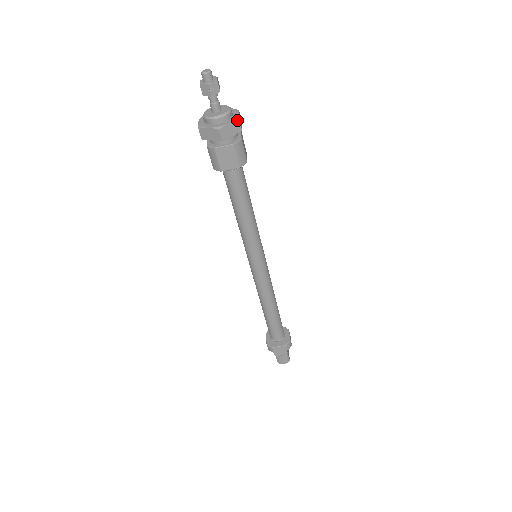
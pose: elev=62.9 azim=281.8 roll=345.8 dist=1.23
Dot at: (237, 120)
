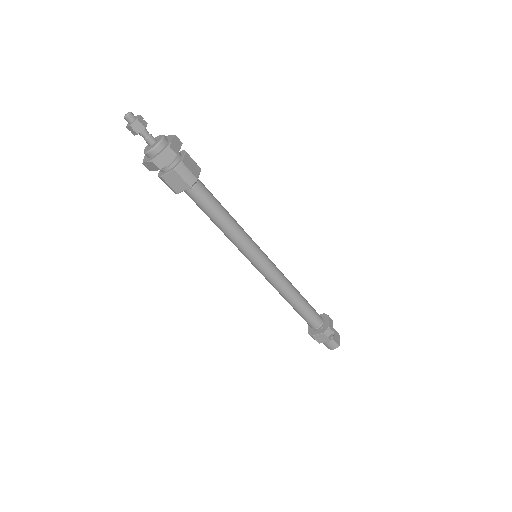
Dot at: (168, 148)
